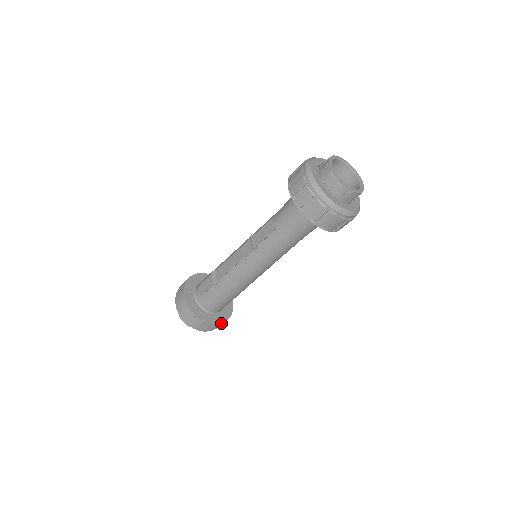
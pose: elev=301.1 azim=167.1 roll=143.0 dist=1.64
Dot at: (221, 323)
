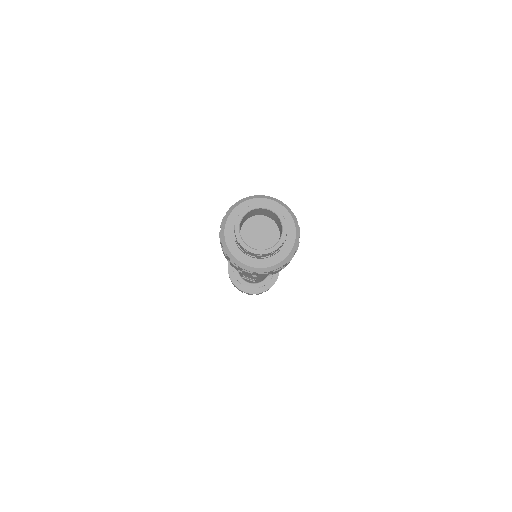
Dot at: occluded
